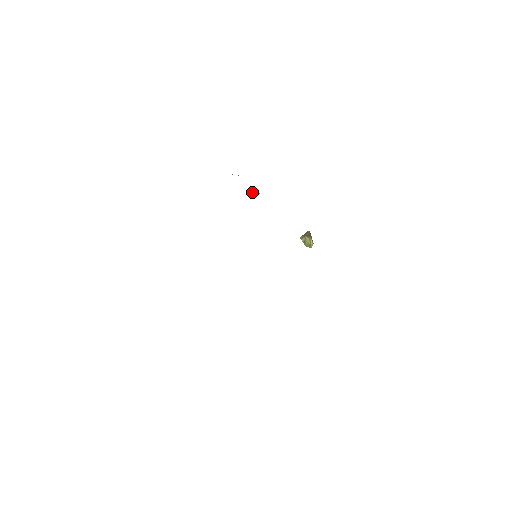
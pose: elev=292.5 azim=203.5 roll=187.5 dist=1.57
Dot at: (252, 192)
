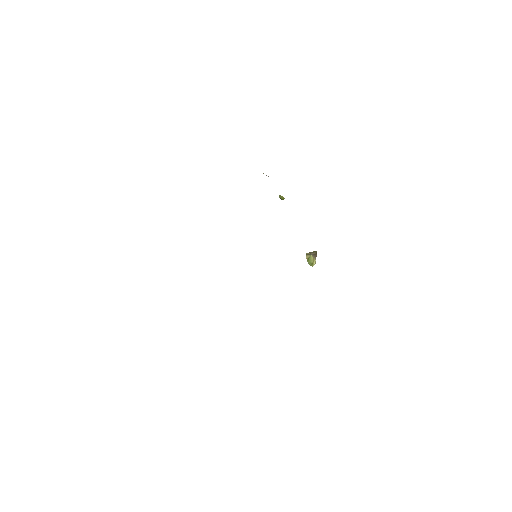
Dot at: (280, 196)
